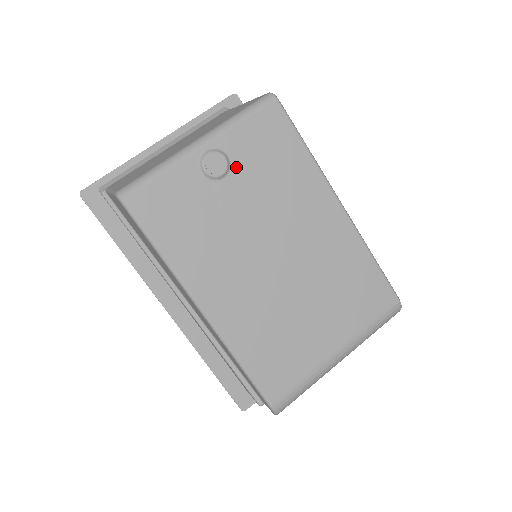
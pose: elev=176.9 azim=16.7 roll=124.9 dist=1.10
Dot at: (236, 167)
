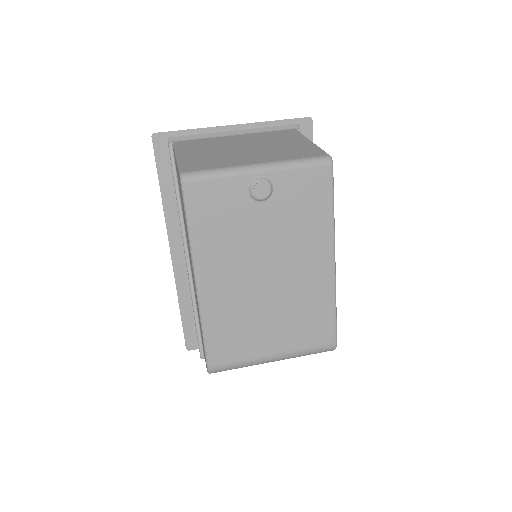
Dot at: (275, 198)
